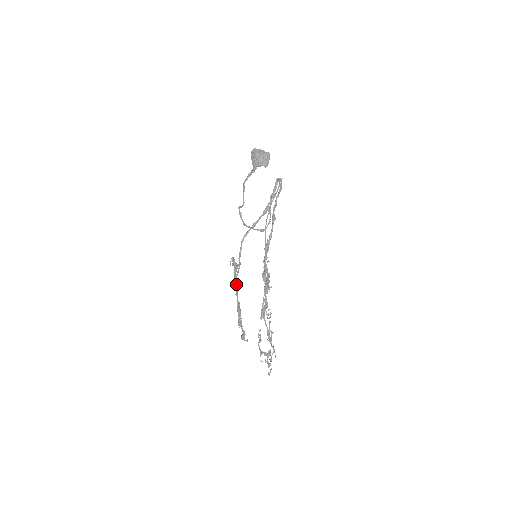
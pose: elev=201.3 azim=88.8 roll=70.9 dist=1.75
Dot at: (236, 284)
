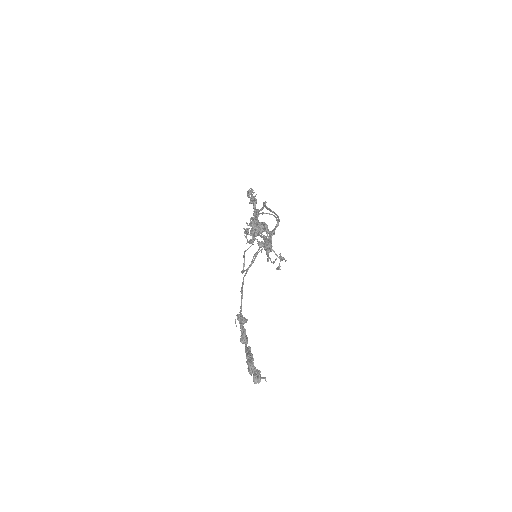
Dot at: (241, 323)
